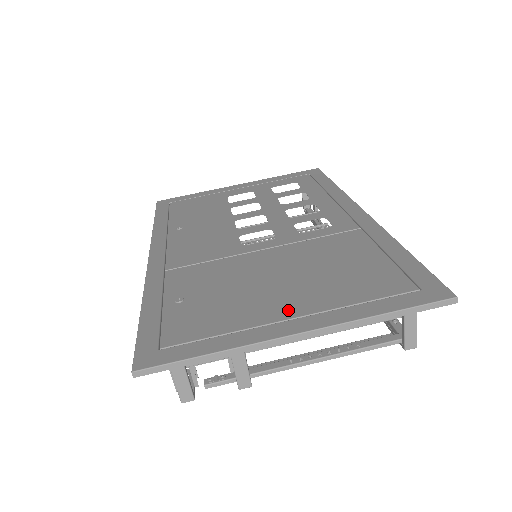
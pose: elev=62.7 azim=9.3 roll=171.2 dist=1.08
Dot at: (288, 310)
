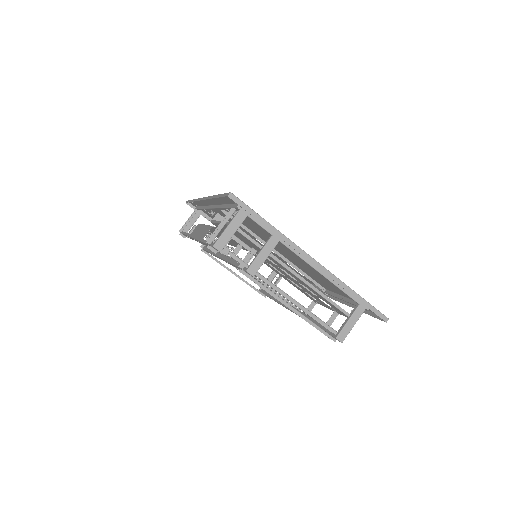
Dot at: occluded
